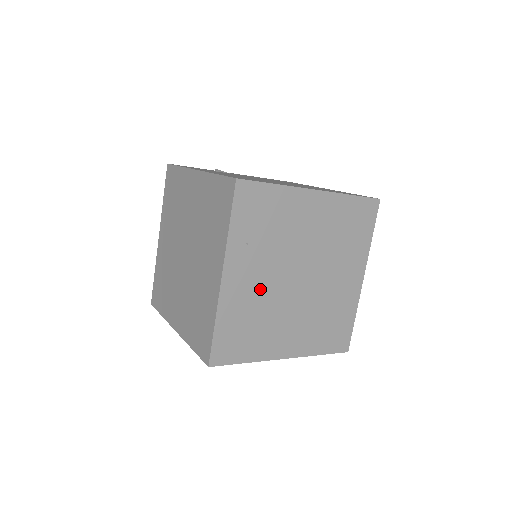
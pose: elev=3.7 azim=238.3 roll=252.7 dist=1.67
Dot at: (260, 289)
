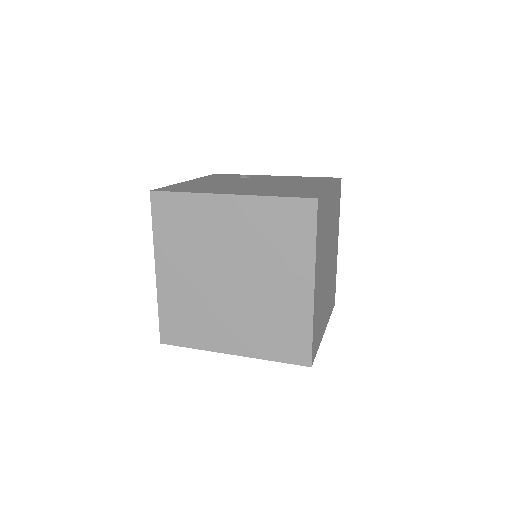
Dot at: (192, 285)
